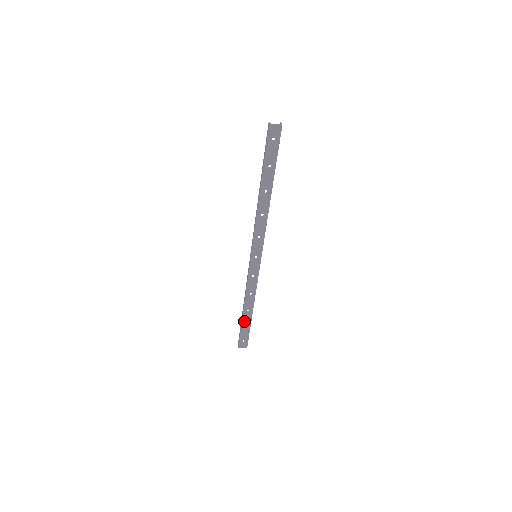
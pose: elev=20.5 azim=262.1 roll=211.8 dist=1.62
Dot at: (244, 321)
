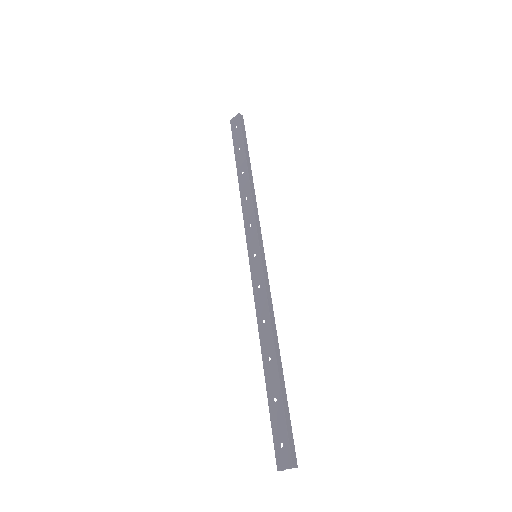
Dot at: (270, 388)
